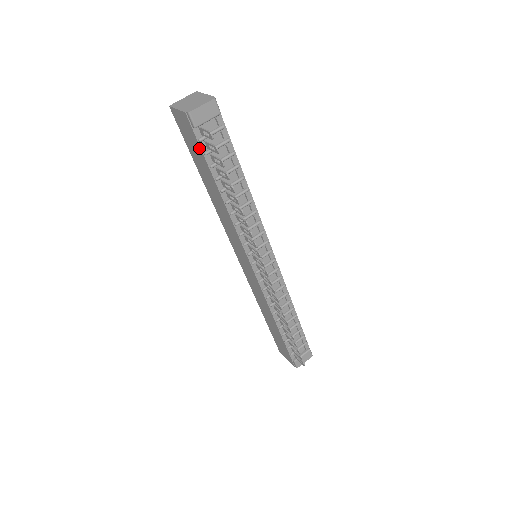
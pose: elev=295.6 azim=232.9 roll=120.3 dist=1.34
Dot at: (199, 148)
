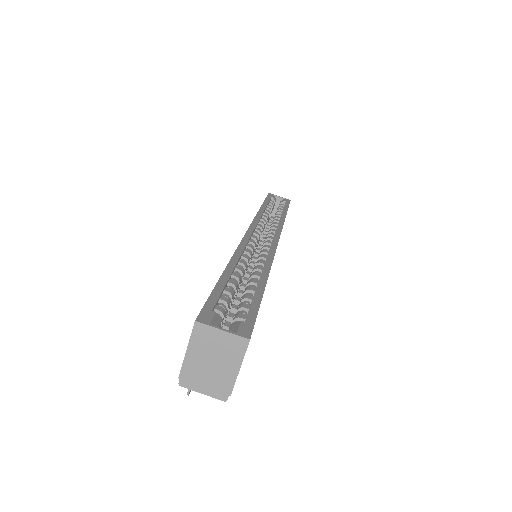
Dot at: occluded
